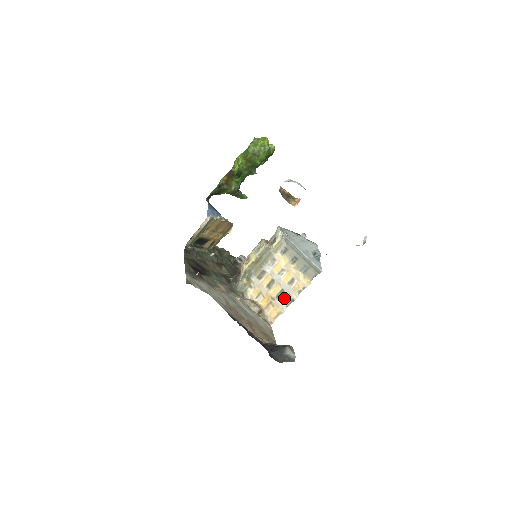
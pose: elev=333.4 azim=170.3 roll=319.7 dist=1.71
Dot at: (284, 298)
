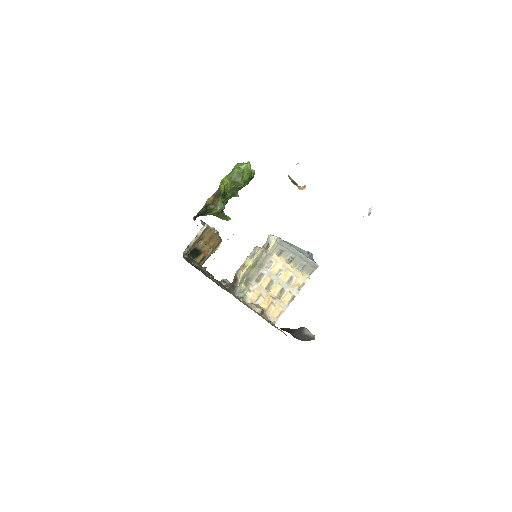
Dot at: (285, 296)
